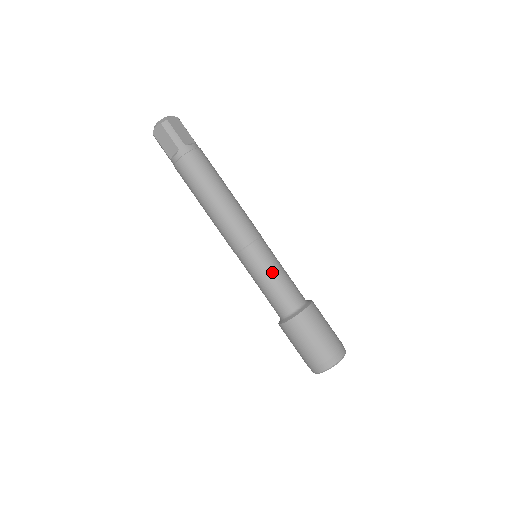
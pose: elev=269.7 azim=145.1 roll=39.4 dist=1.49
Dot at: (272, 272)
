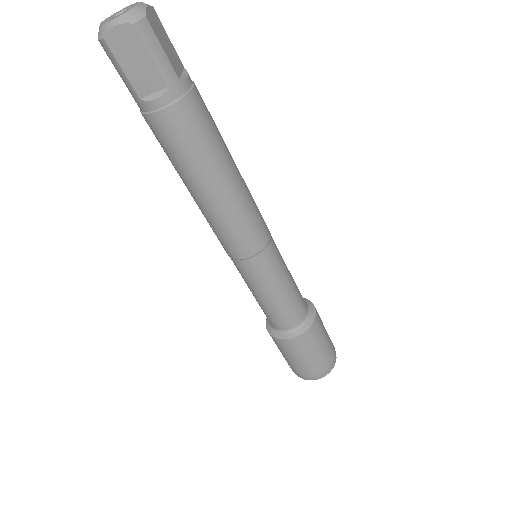
Dot at: (255, 293)
